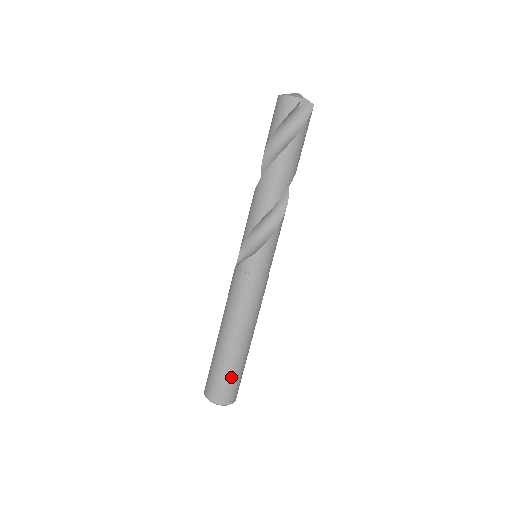
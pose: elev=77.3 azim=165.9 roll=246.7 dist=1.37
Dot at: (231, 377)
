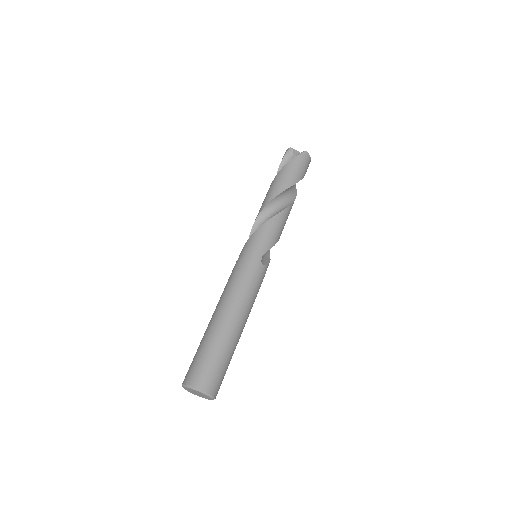
Dot at: (201, 353)
